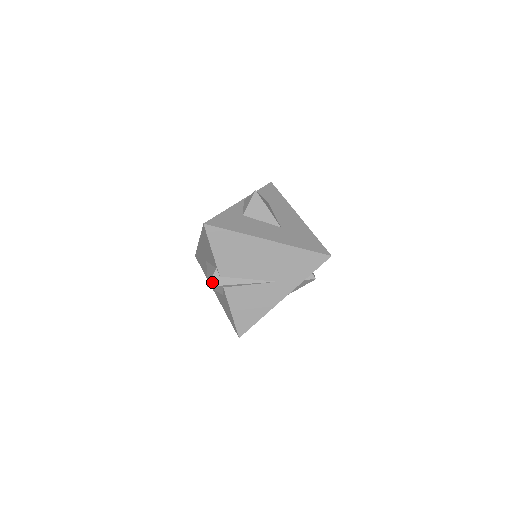
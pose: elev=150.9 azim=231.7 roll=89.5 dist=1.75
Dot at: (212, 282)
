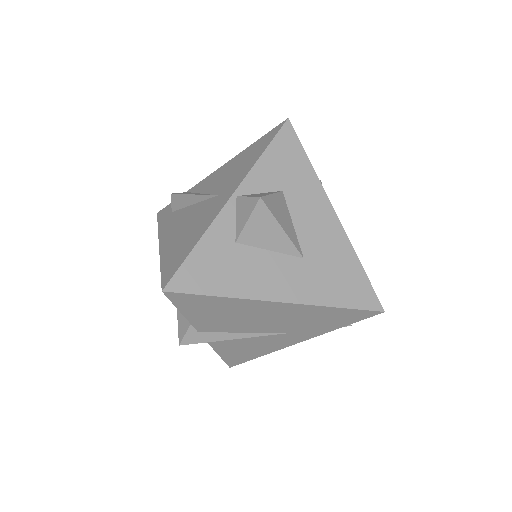
Dot at: (186, 340)
